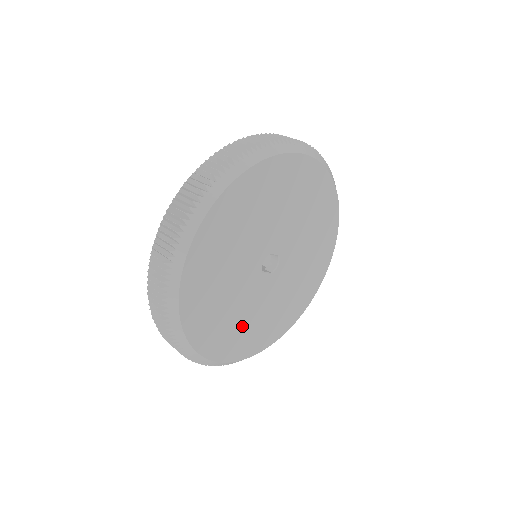
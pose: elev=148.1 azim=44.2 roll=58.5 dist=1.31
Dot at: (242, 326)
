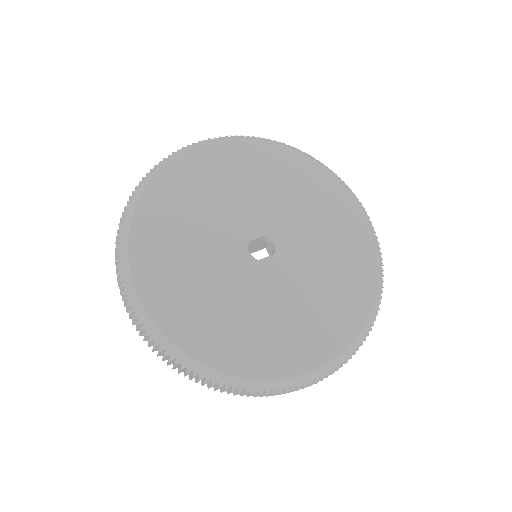
Dot at: (294, 322)
